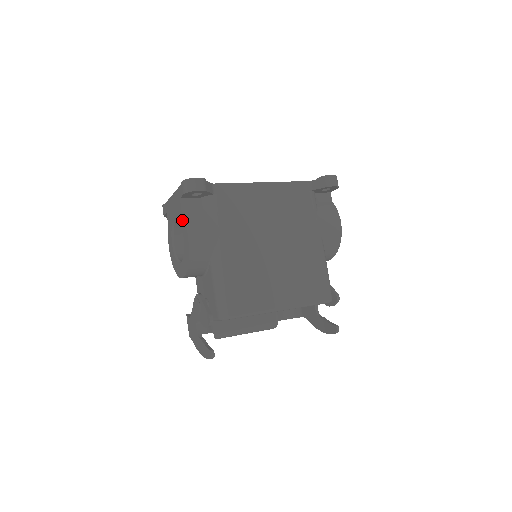
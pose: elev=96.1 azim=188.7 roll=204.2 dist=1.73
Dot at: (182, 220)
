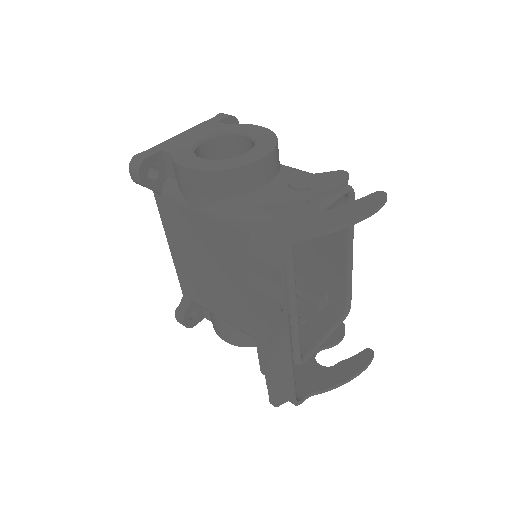
Dot at: (235, 127)
